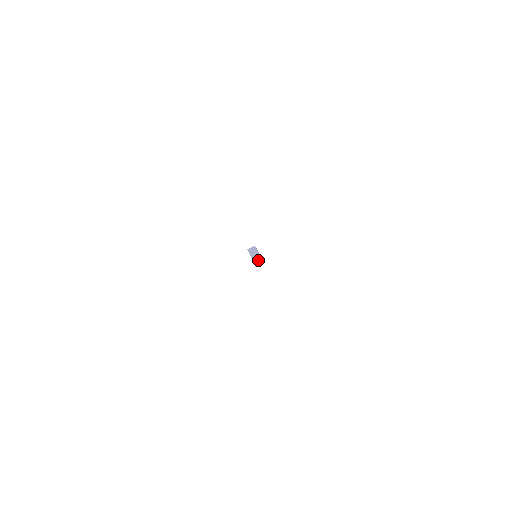
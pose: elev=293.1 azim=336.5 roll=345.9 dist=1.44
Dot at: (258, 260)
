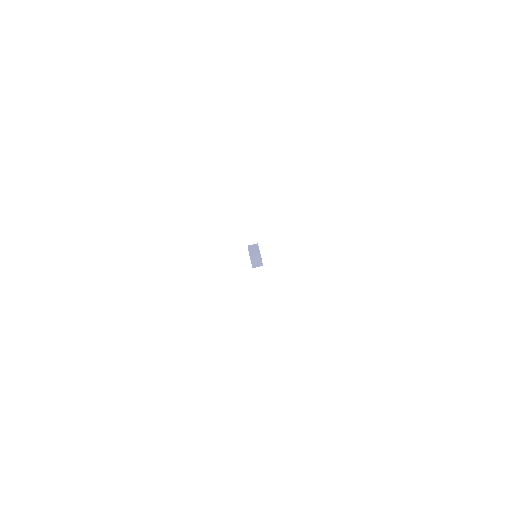
Dot at: (256, 255)
